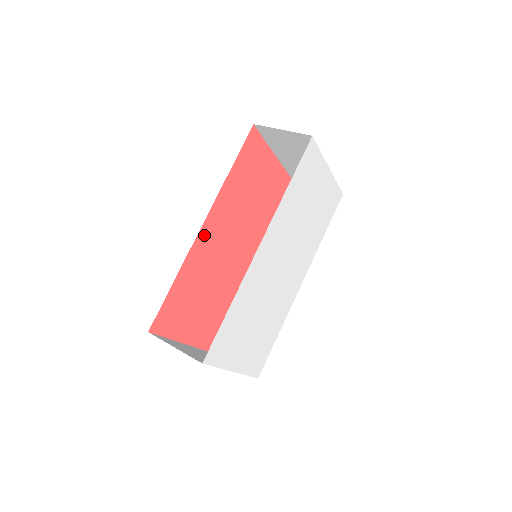
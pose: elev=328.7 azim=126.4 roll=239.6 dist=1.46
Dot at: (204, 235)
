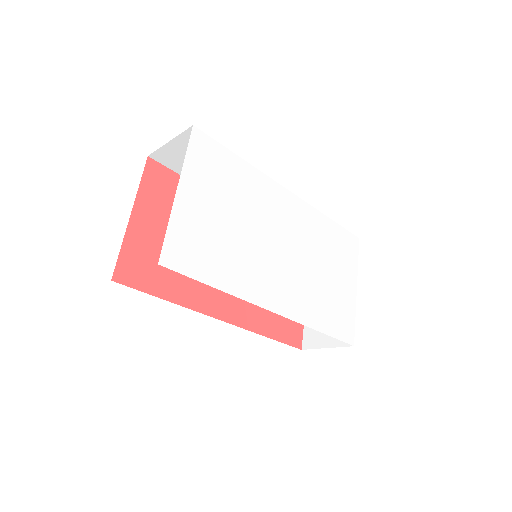
Dot at: occluded
